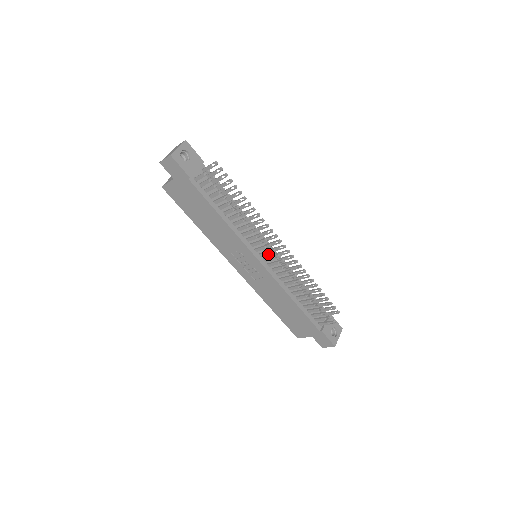
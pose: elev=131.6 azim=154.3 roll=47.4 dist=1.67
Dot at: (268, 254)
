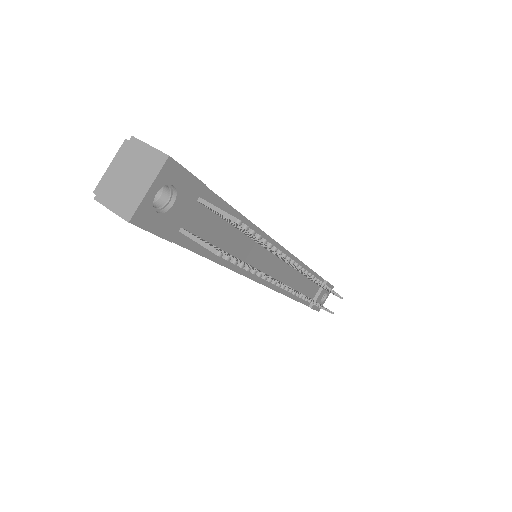
Dot at: occluded
